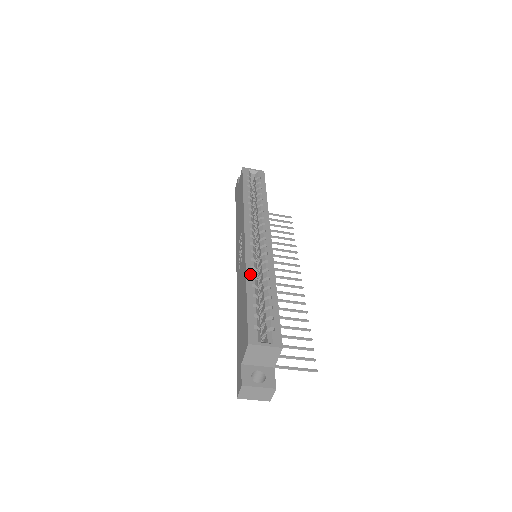
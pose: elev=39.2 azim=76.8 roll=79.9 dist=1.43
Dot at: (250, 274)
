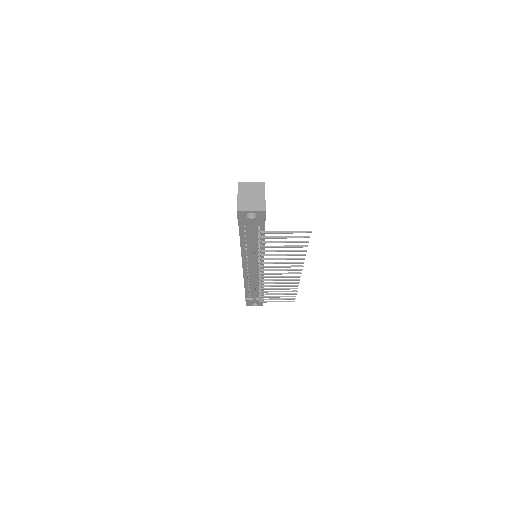
Dot at: occluded
